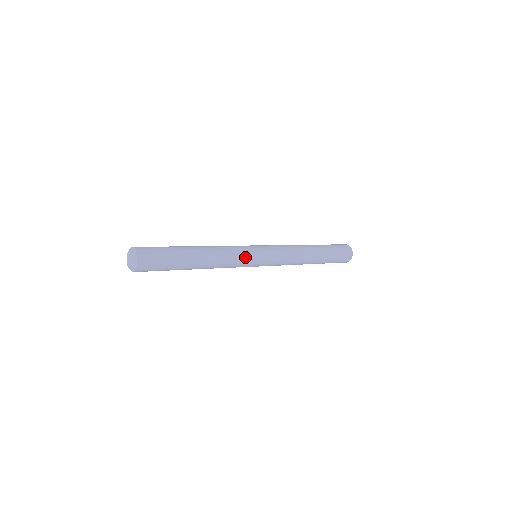
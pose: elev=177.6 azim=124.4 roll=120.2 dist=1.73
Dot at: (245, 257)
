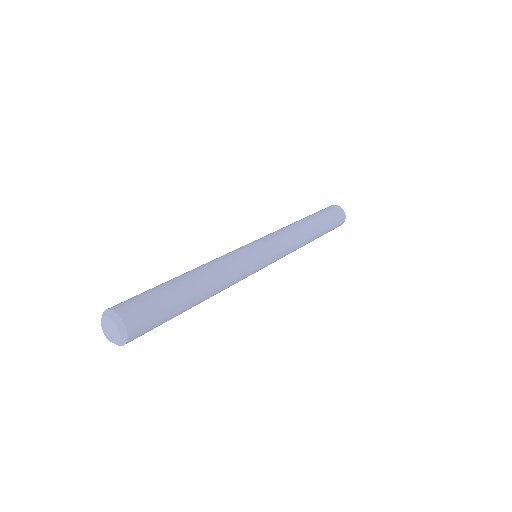
Dot at: (251, 270)
